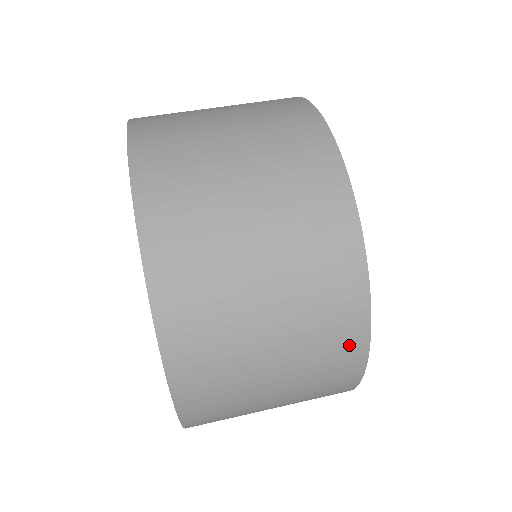
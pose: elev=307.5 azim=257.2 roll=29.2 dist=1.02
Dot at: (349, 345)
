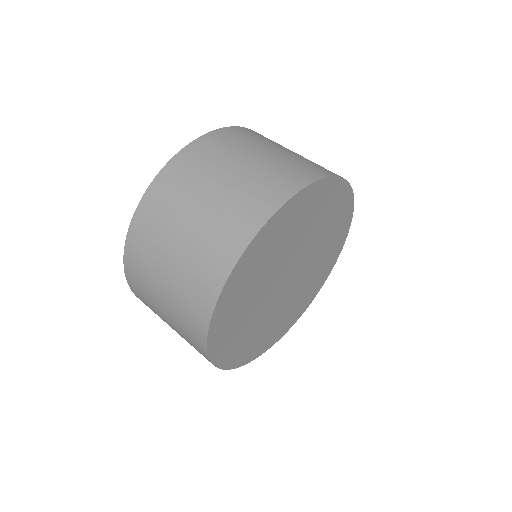
Dot at: (231, 245)
